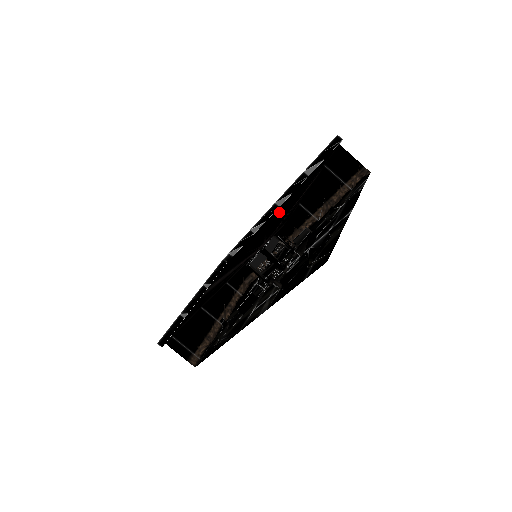
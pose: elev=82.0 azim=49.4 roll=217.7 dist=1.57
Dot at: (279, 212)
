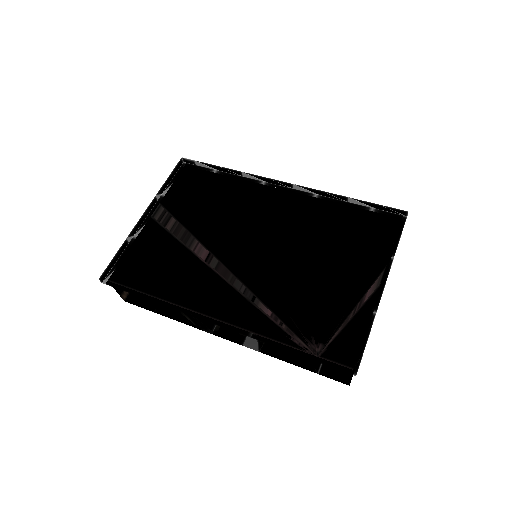
Dot at: (308, 239)
